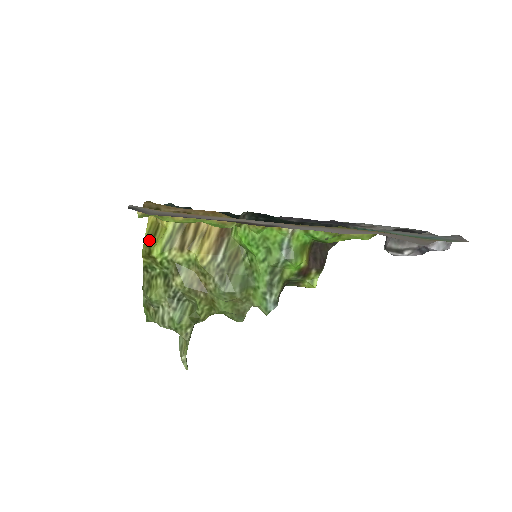
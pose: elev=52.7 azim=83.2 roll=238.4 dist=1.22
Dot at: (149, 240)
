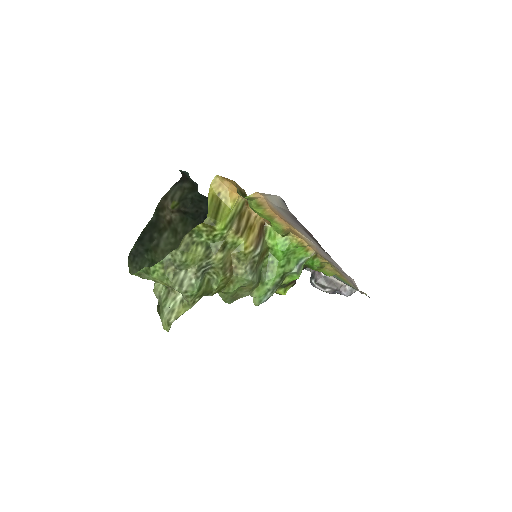
Dot at: (213, 211)
